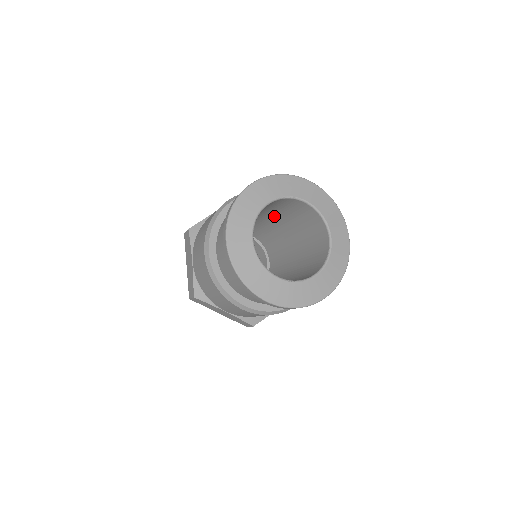
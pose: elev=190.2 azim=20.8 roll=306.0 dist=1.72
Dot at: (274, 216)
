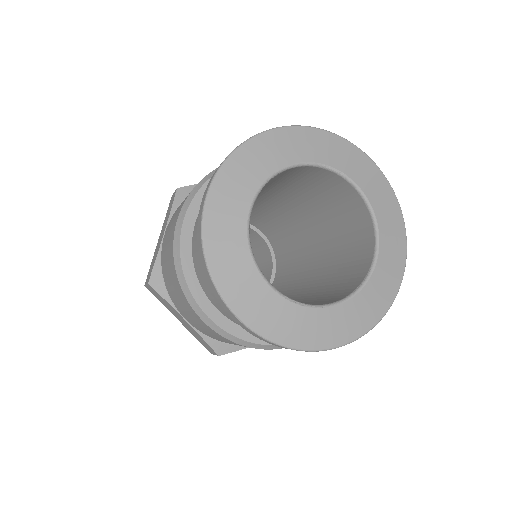
Dot at: (300, 205)
